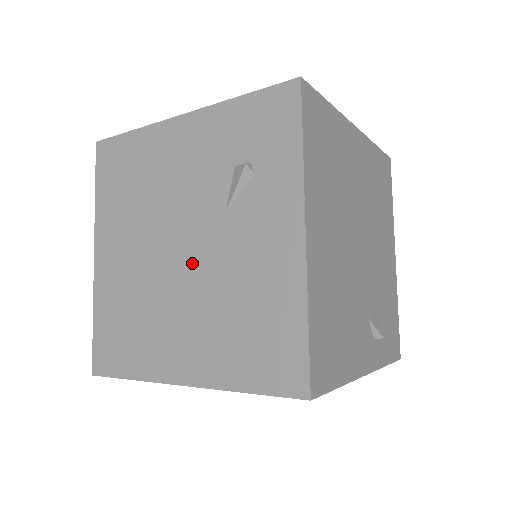
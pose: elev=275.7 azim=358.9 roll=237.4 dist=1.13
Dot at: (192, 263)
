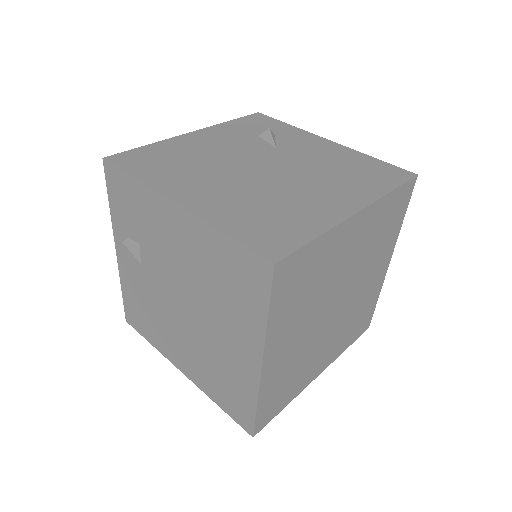
Dot at: (282, 169)
